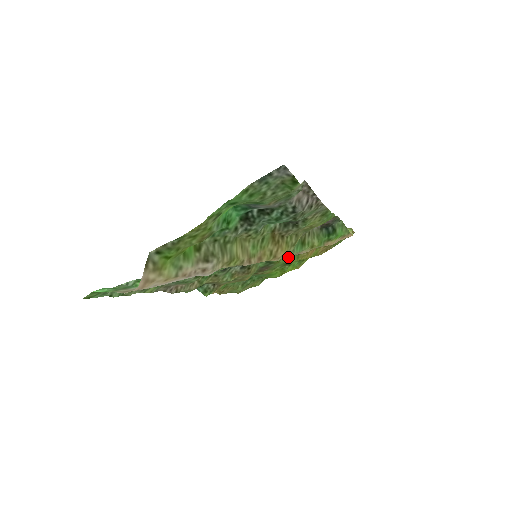
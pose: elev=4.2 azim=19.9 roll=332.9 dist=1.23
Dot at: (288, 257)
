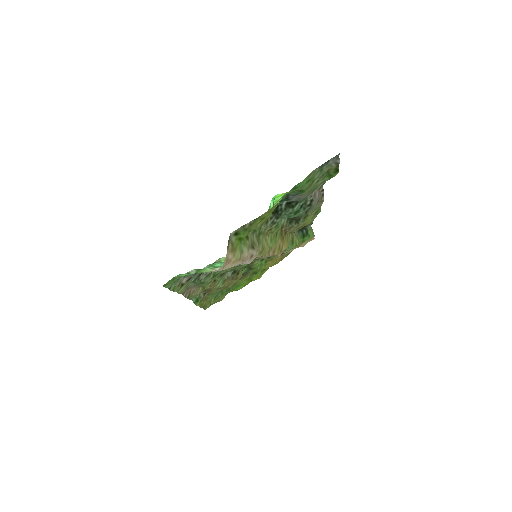
Dot at: (259, 265)
